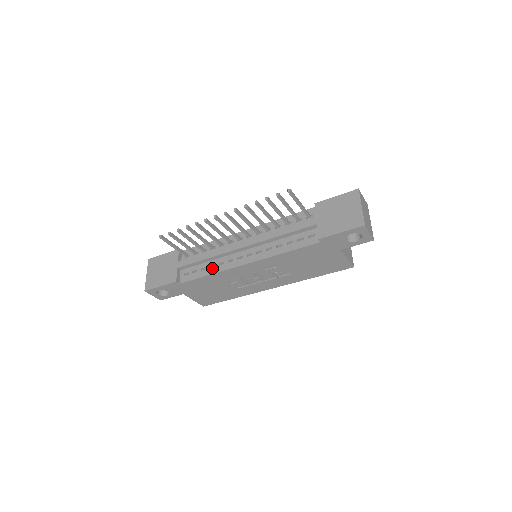
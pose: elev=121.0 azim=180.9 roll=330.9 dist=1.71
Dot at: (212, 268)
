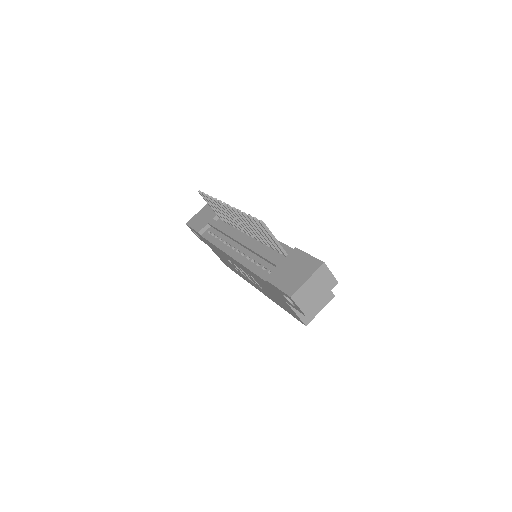
Dot at: (219, 241)
